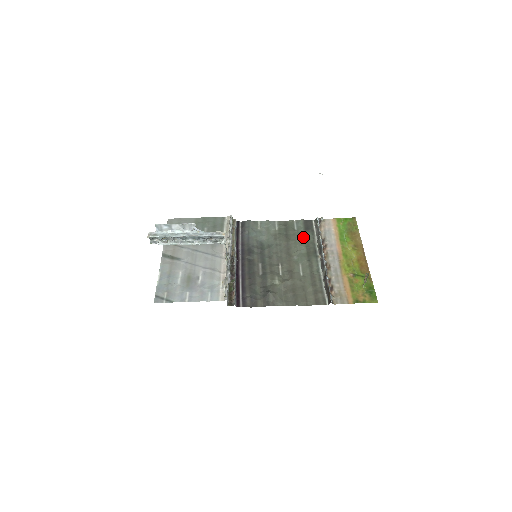
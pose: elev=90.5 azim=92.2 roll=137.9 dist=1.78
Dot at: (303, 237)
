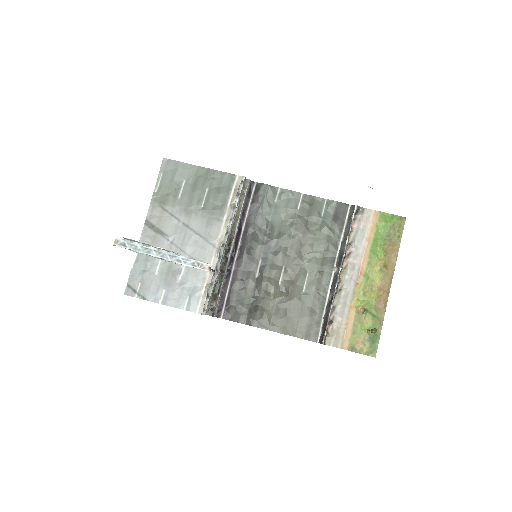
Dot at: (326, 232)
